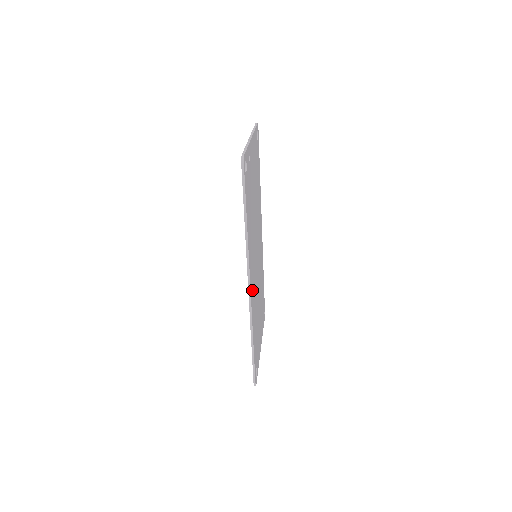
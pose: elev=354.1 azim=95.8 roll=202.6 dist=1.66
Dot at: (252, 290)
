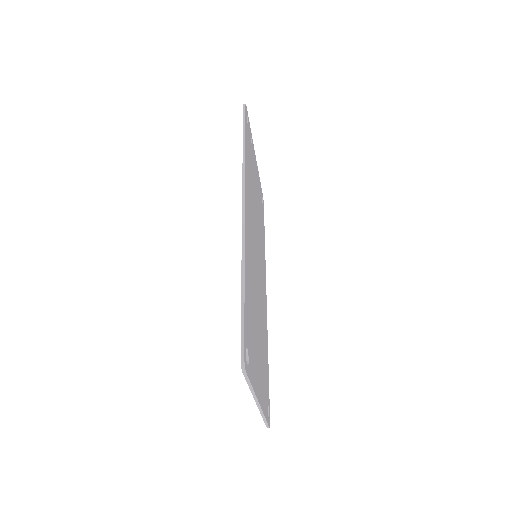
Dot at: (247, 226)
